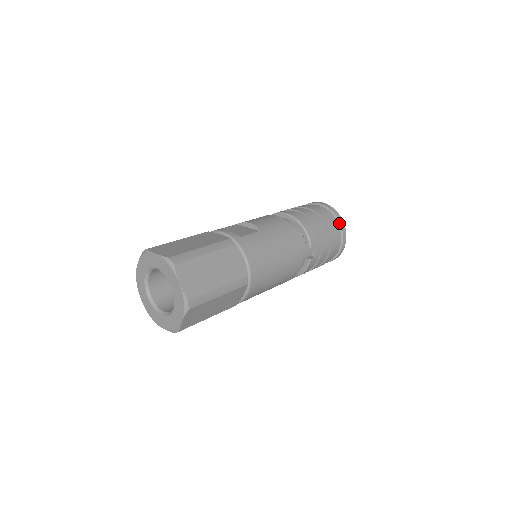
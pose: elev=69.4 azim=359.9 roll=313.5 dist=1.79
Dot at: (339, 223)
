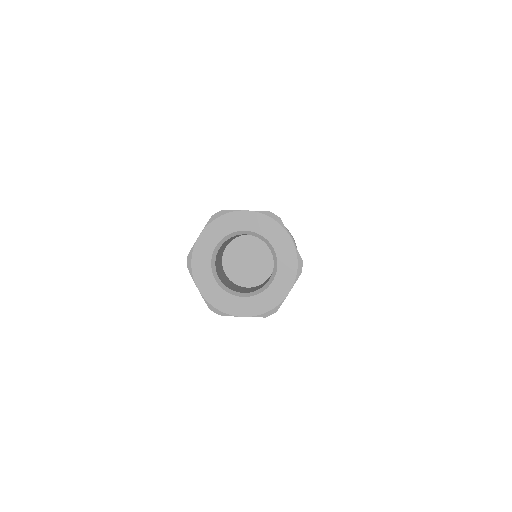
Dot at: occluded
